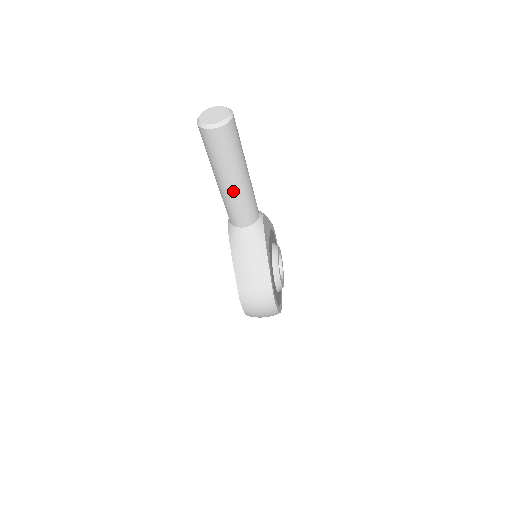
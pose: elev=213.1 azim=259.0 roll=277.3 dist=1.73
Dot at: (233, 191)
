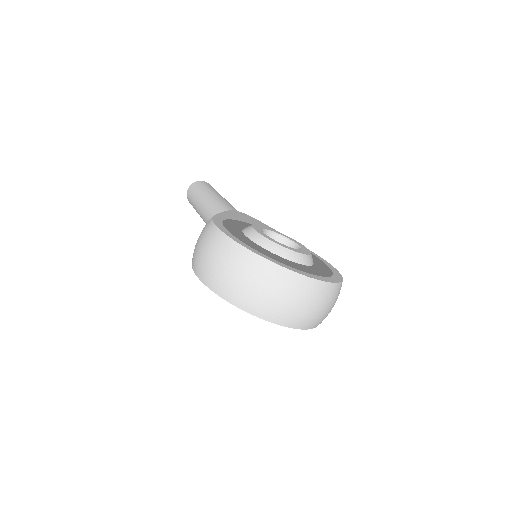
Dot at: (203, 207)
